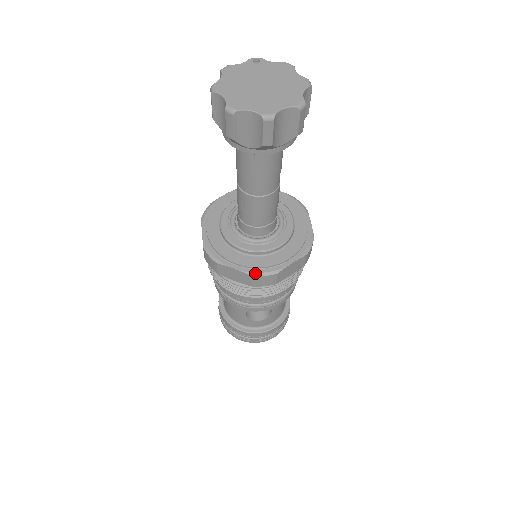
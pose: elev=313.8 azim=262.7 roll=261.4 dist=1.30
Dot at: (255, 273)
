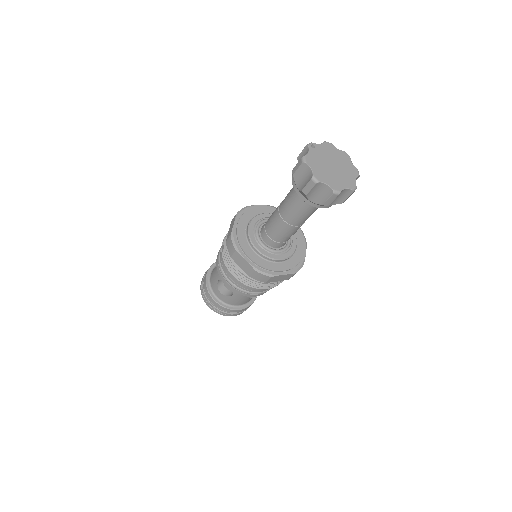
Dot at: (295, 271)
